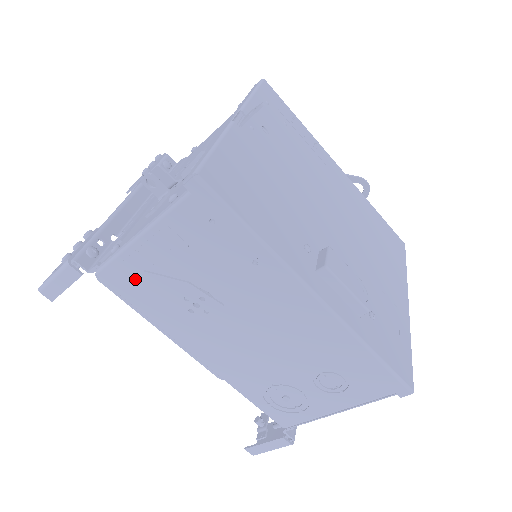
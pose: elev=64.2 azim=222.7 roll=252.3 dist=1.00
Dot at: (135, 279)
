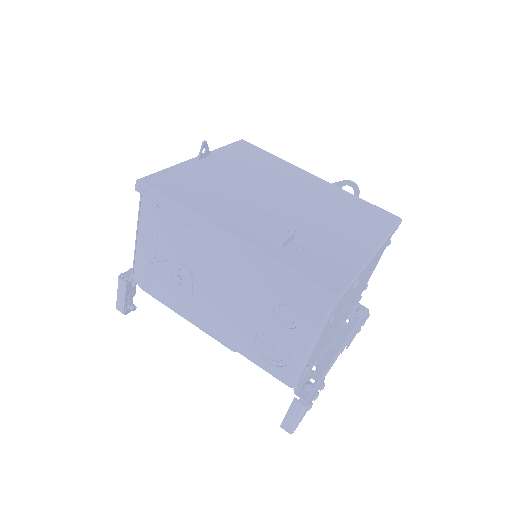
Dot at: (149, 273)
